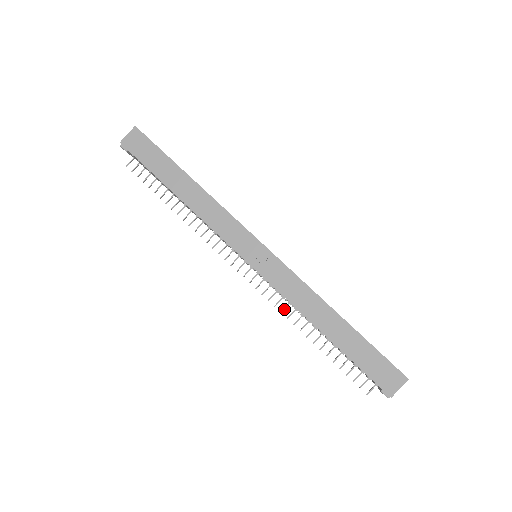
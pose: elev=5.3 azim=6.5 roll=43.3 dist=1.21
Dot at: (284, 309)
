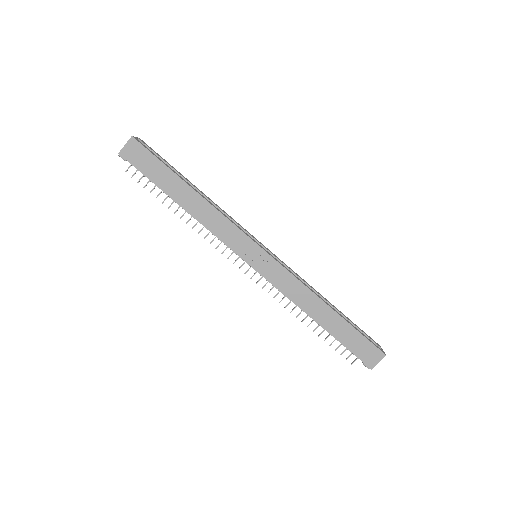
Dot at: occluded
